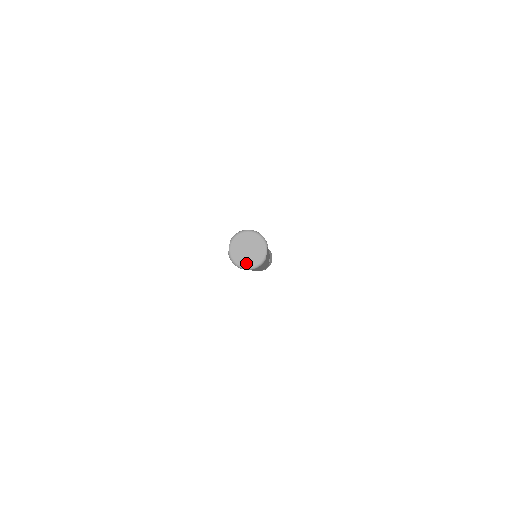
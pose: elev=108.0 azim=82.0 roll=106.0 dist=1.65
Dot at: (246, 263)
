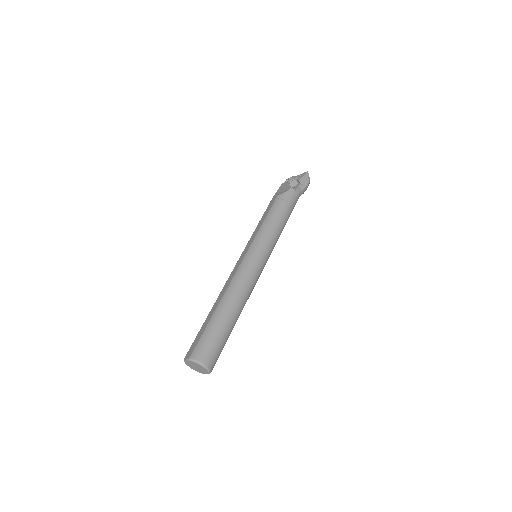
Dot at: (192, 368)
